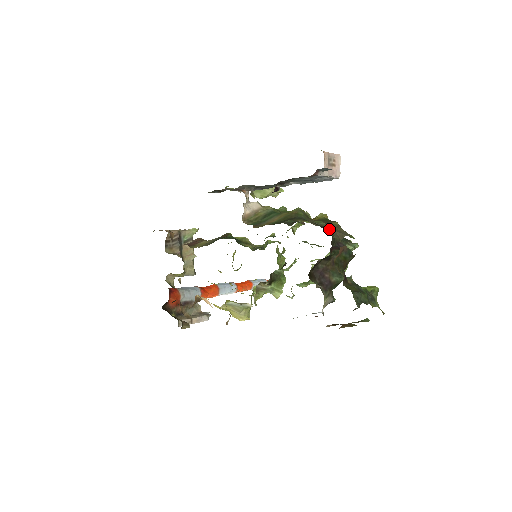
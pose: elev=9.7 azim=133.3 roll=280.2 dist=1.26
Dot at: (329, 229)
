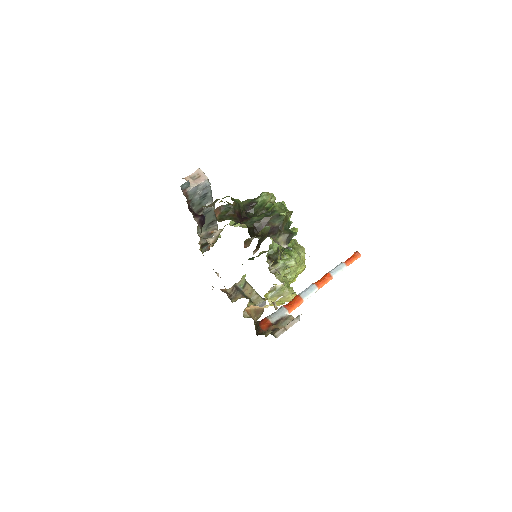
Dot at: occluded
